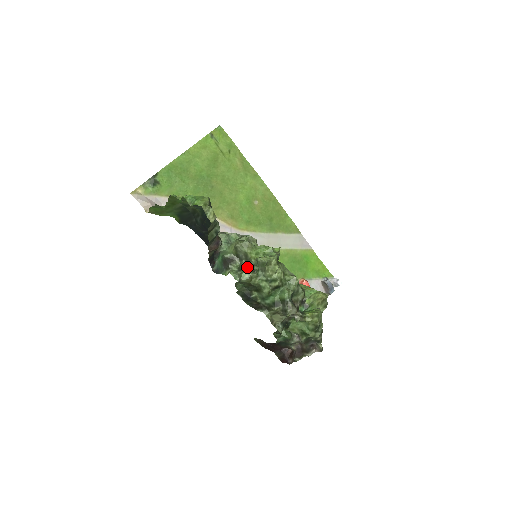
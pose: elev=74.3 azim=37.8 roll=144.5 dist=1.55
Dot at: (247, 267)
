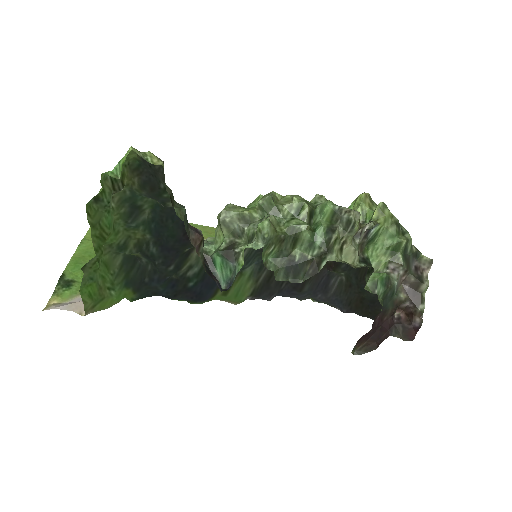
Dot at: (256, 227)
